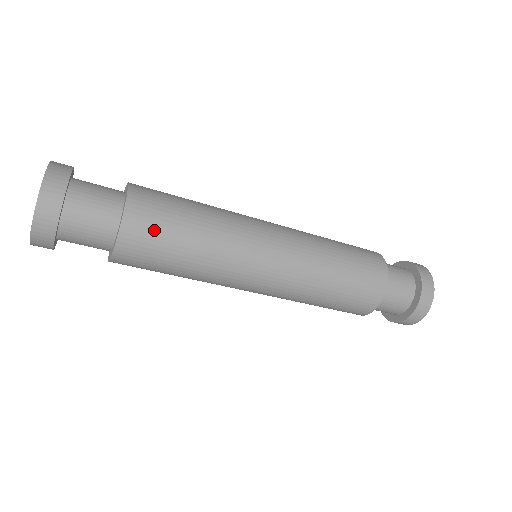
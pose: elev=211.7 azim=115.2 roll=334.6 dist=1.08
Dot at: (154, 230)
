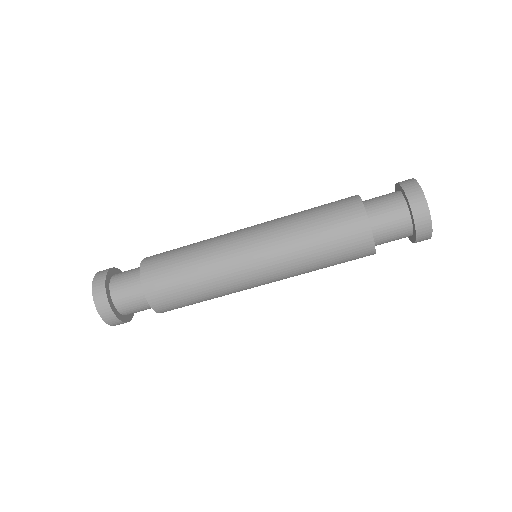
Dot at: (161, 260)
